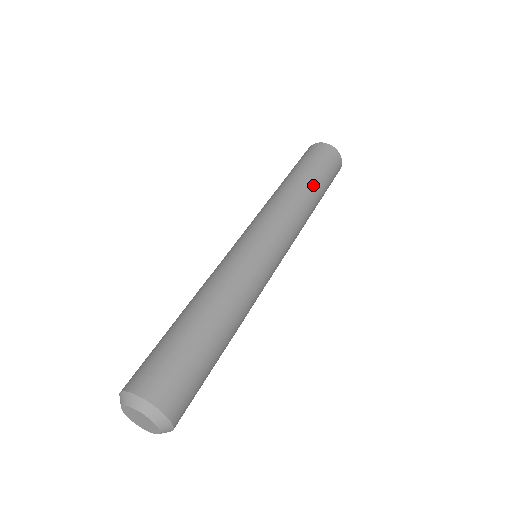
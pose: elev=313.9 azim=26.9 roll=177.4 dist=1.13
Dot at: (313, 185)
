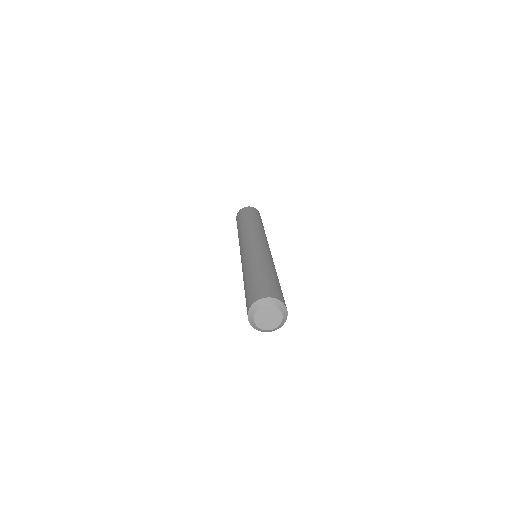
Dot at: (249, 220)
